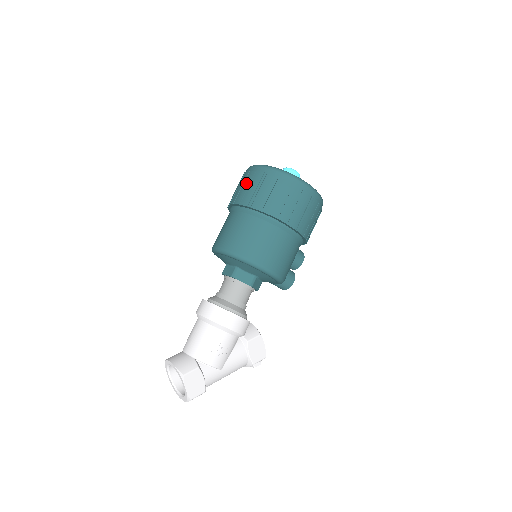
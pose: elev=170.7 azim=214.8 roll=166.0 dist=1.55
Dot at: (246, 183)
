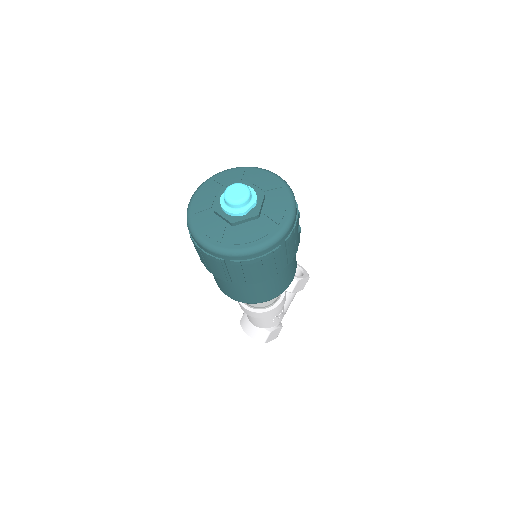
Dot at: (206, 261)
